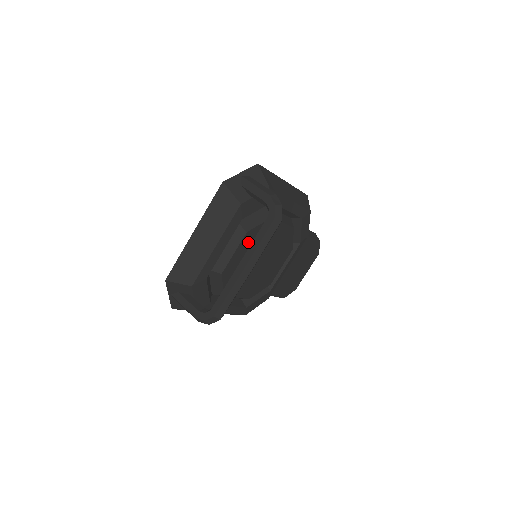
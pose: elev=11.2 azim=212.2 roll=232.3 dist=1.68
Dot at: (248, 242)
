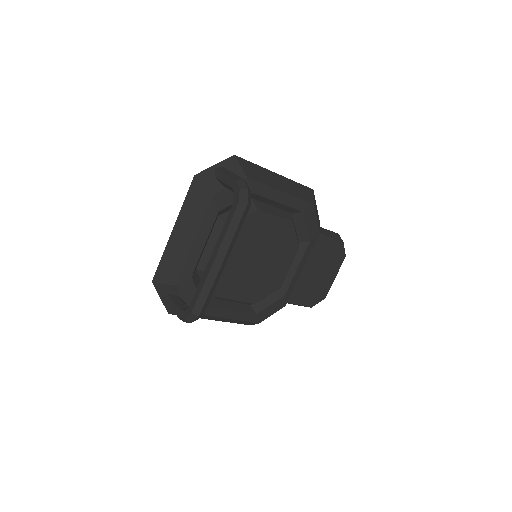
Dot at: occluded
